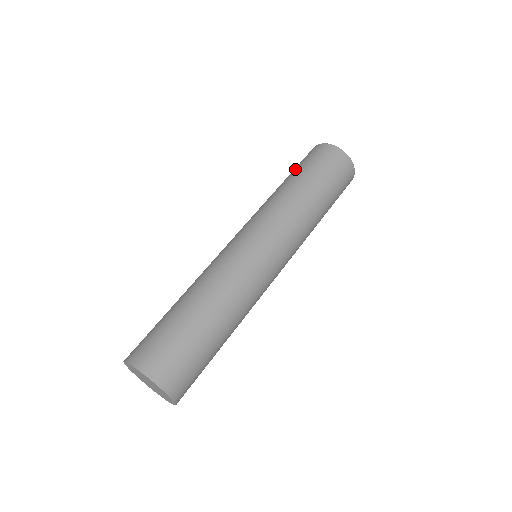
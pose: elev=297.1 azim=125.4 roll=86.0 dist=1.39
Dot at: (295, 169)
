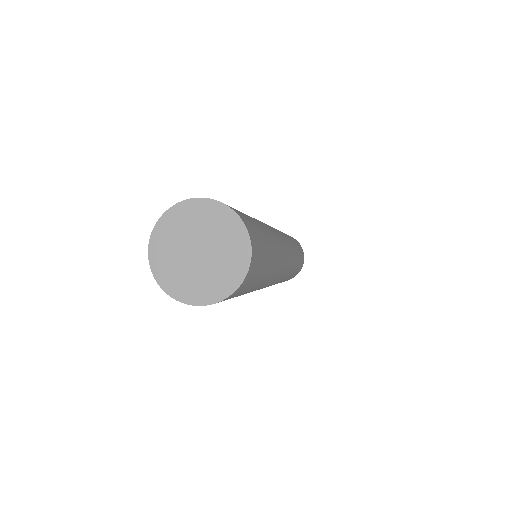
Dot at: occluded
